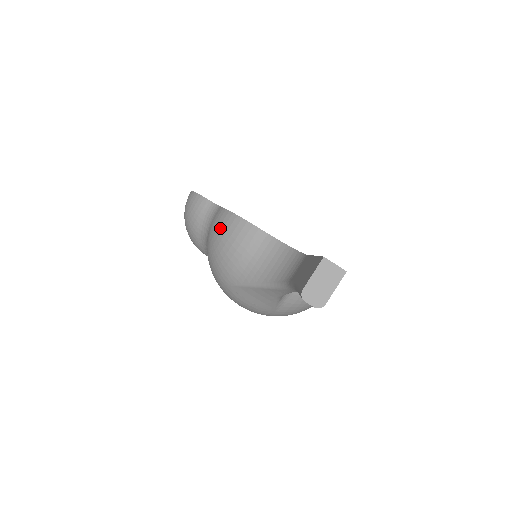
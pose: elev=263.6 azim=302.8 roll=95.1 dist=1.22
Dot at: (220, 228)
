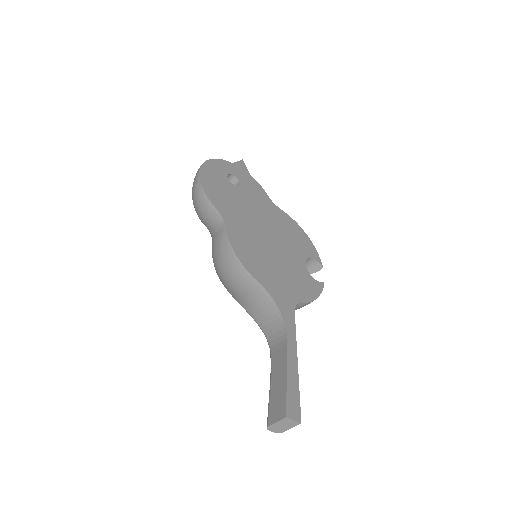
Dot at: (222, 257)
